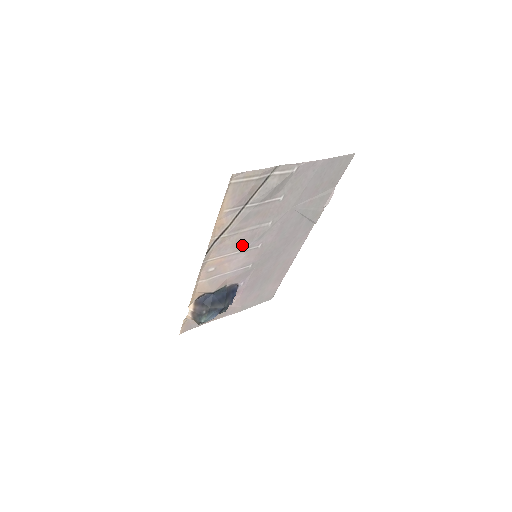
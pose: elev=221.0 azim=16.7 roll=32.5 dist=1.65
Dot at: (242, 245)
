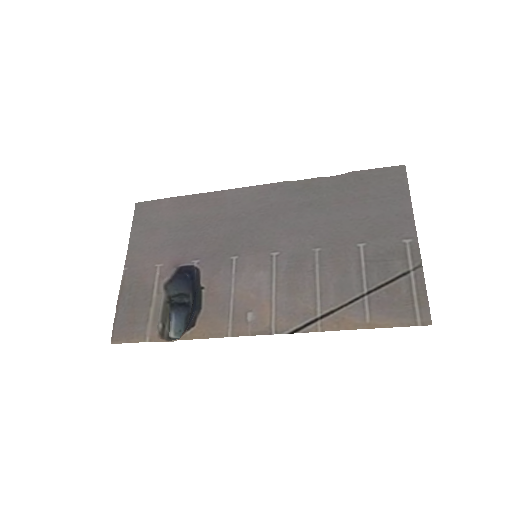
Dot at: (286, 280)
